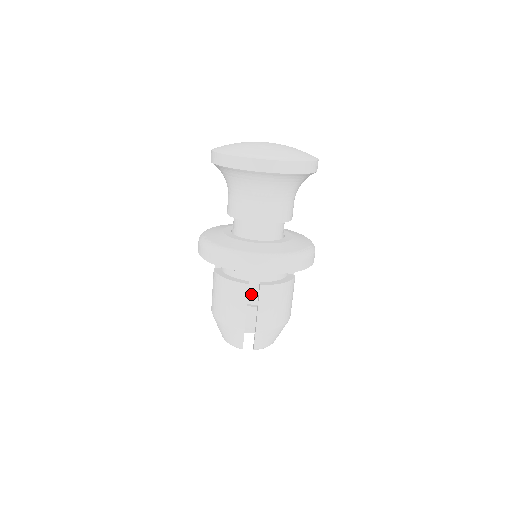
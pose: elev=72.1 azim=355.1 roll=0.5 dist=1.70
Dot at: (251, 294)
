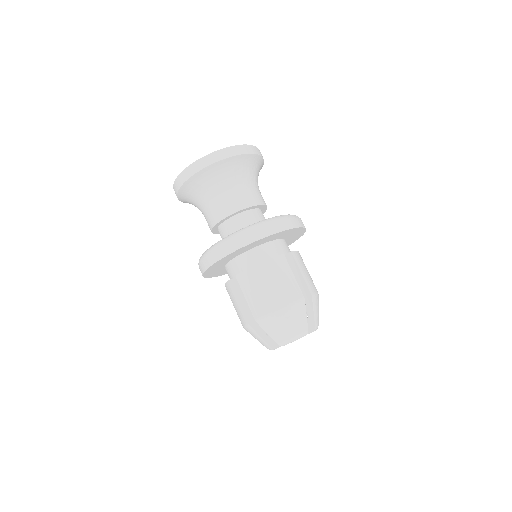
Dot at: occluded
